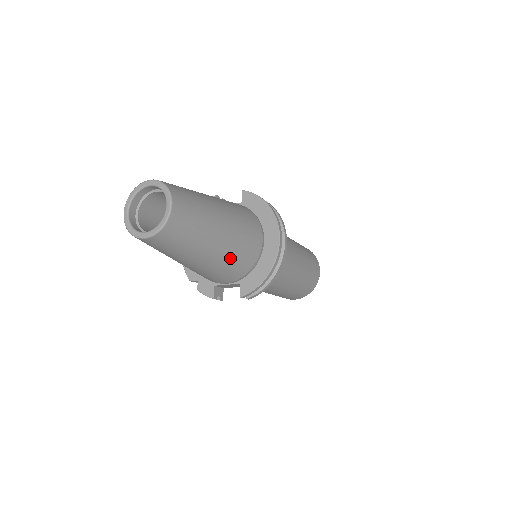
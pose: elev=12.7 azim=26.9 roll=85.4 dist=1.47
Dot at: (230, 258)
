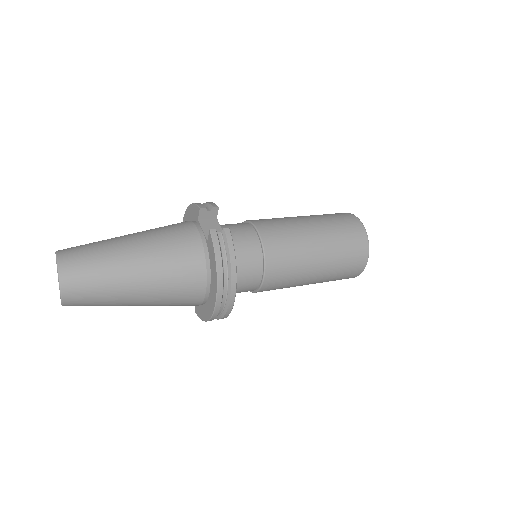
Dot at: (161, 305)
